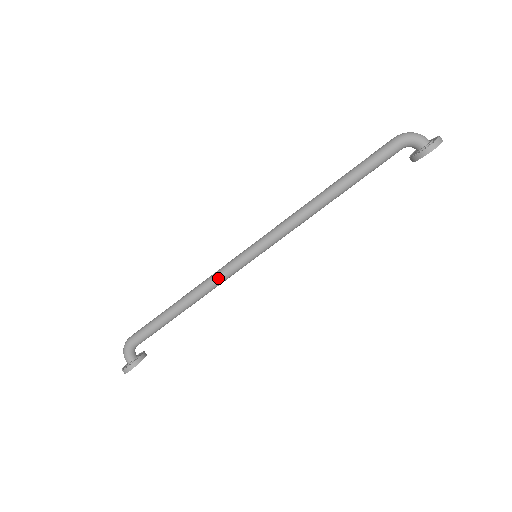
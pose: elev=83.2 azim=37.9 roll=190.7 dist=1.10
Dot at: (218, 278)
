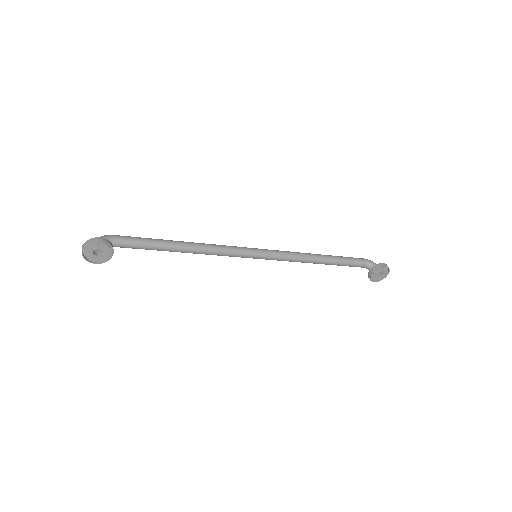
Dot at: (223, 246)
